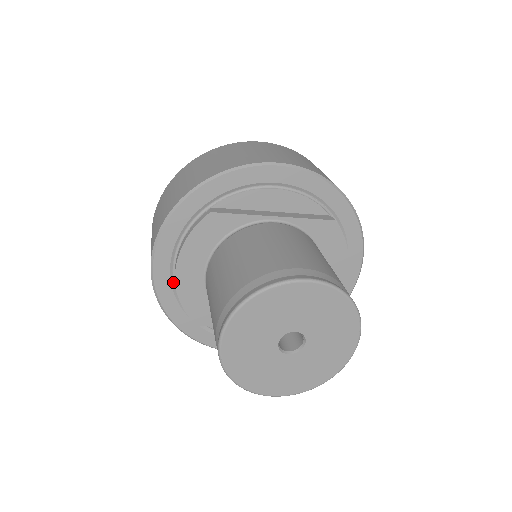
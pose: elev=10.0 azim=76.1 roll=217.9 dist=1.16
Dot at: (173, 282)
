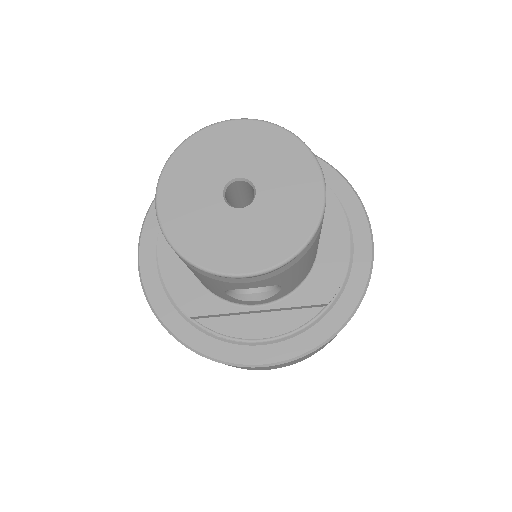
Dot at: occluded
